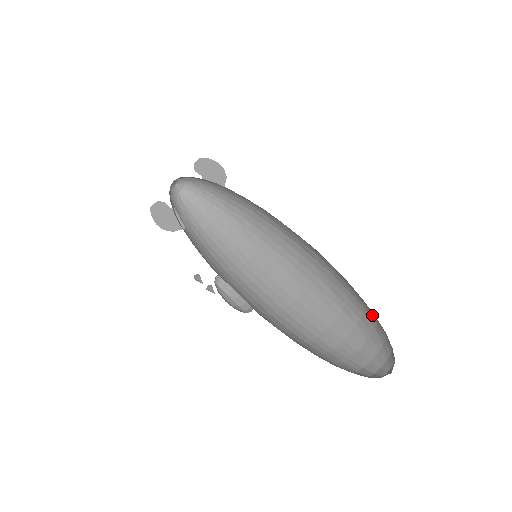
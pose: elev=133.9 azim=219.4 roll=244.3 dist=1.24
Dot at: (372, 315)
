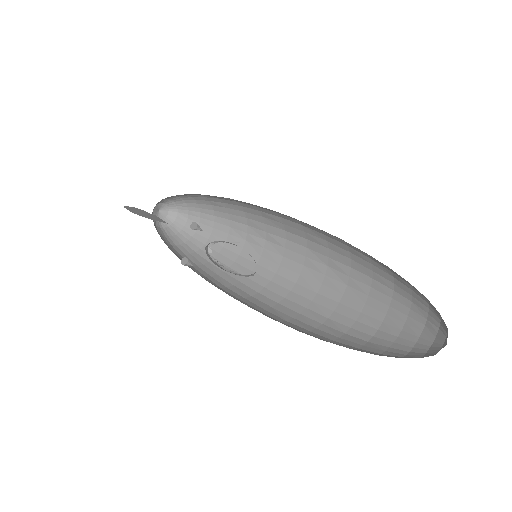
Dot at: (397, 320)
